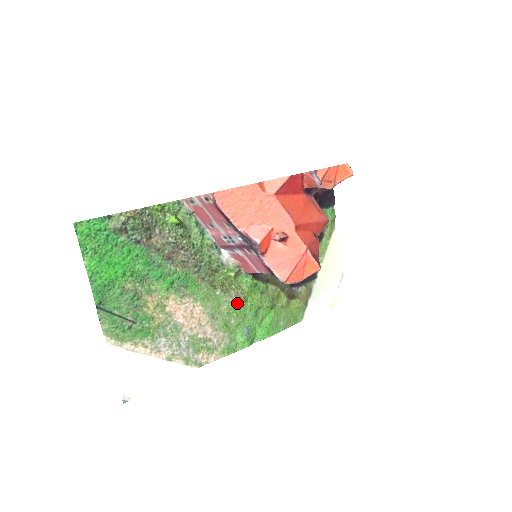
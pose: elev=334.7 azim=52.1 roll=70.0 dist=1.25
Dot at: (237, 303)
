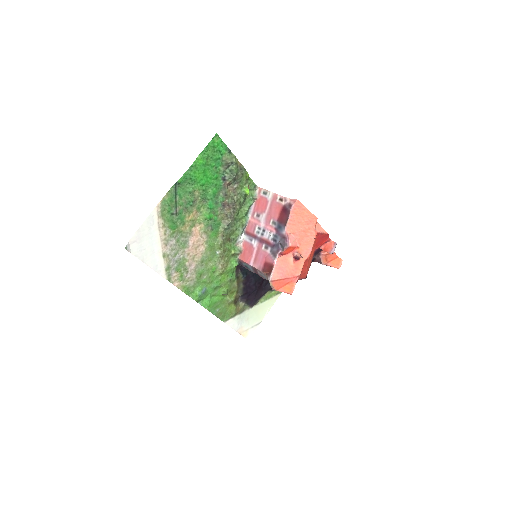
Dot at: (217, 270)
